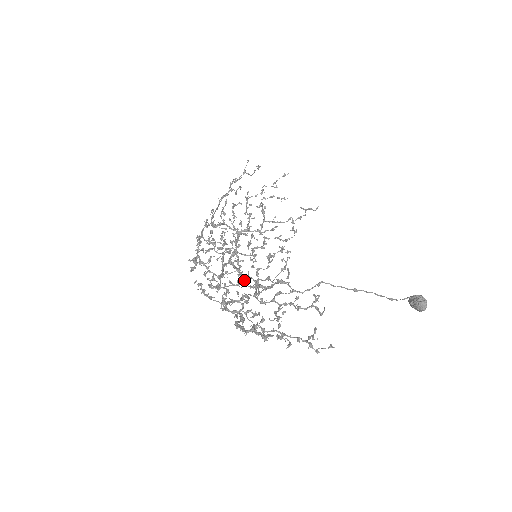
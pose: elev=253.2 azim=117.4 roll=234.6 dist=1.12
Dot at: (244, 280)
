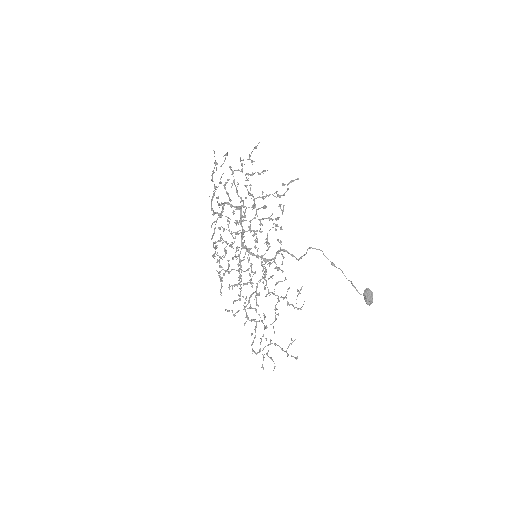
Dot at: occluded
